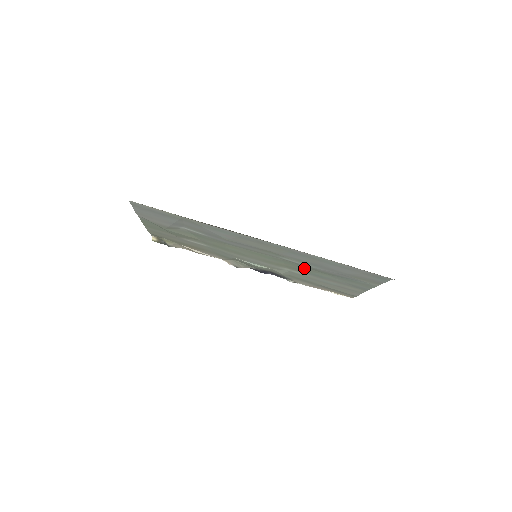
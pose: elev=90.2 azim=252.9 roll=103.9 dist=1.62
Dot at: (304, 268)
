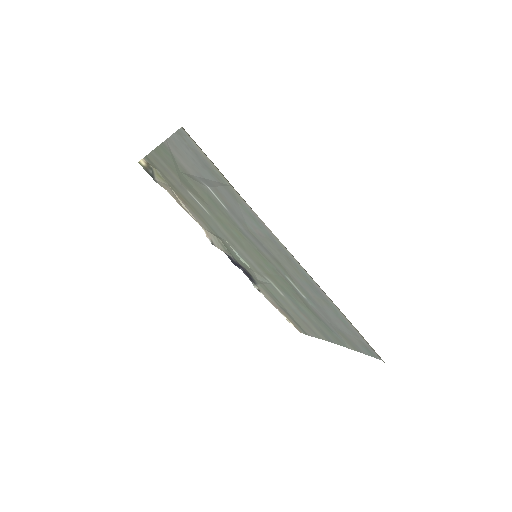
Dot at: (294, 294)
